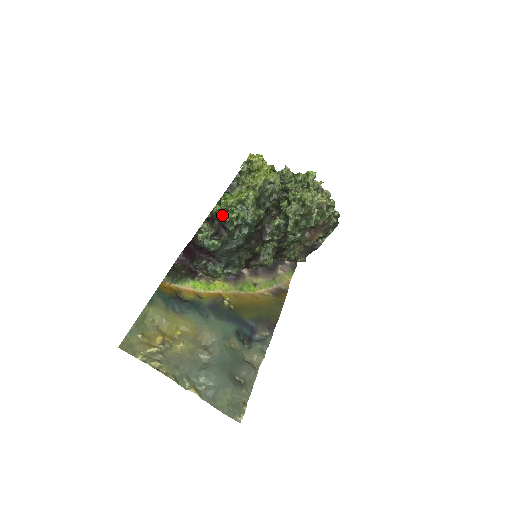
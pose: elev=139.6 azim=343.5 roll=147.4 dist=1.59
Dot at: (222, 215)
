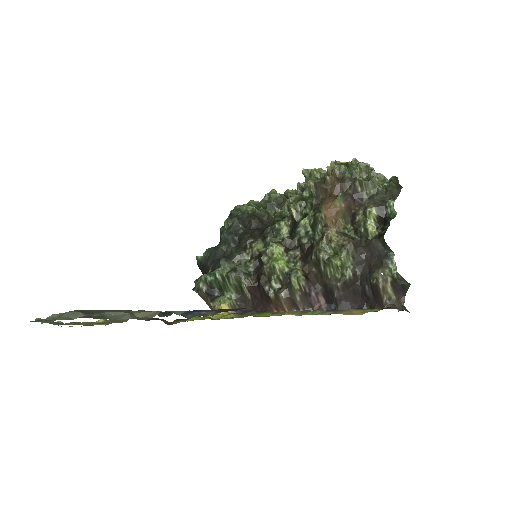
Dot at: occluded
